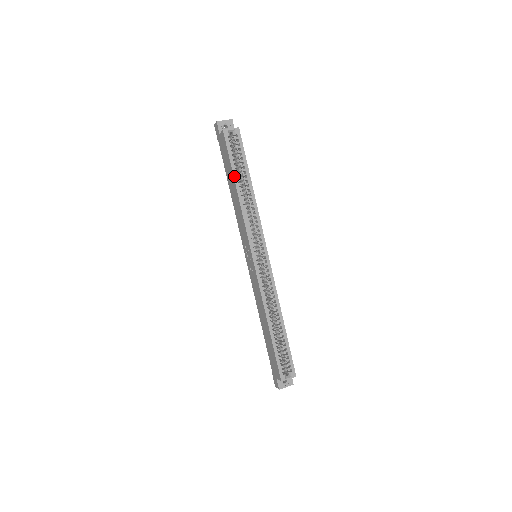
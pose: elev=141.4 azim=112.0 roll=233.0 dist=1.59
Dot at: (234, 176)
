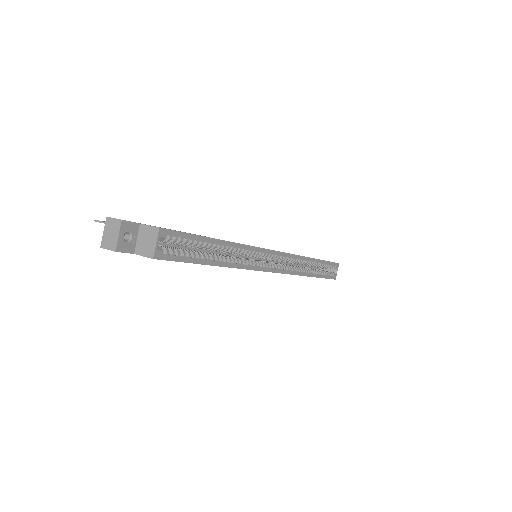
Dot at: (207, 264)
